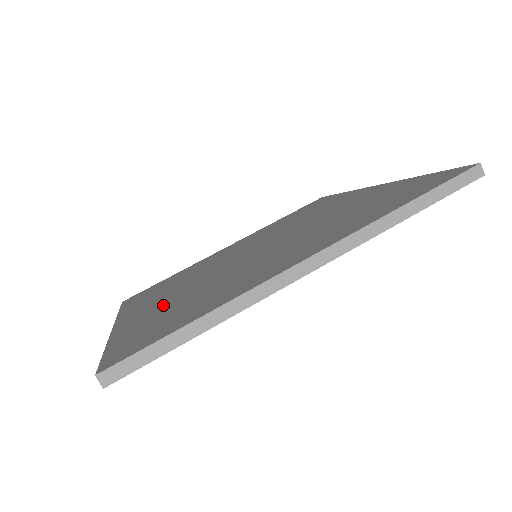
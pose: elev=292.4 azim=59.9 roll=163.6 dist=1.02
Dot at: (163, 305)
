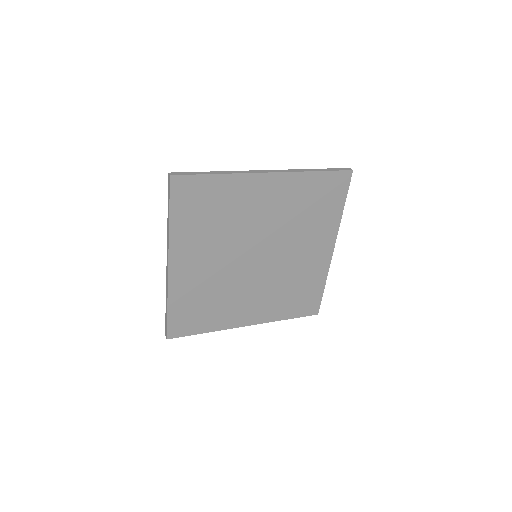
Dot at: occluded
